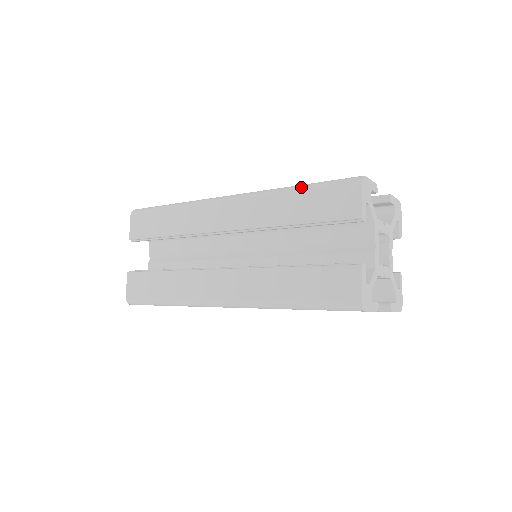
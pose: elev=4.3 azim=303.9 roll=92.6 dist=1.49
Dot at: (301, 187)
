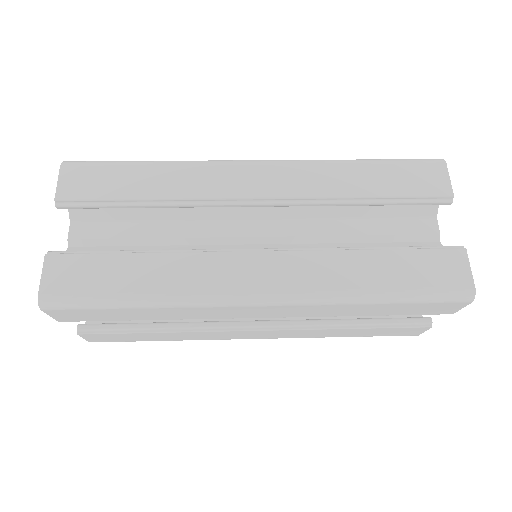
Dot at: (389, 301)
